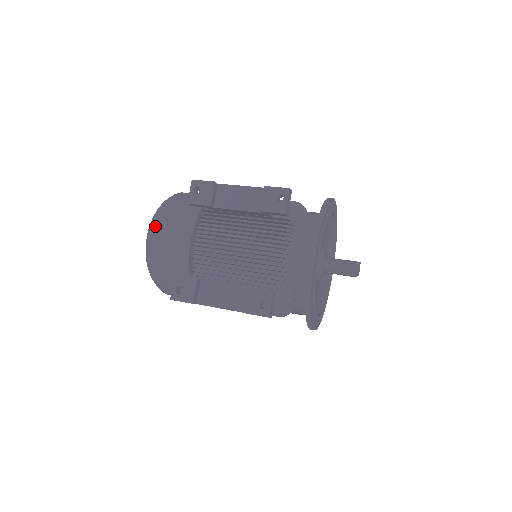
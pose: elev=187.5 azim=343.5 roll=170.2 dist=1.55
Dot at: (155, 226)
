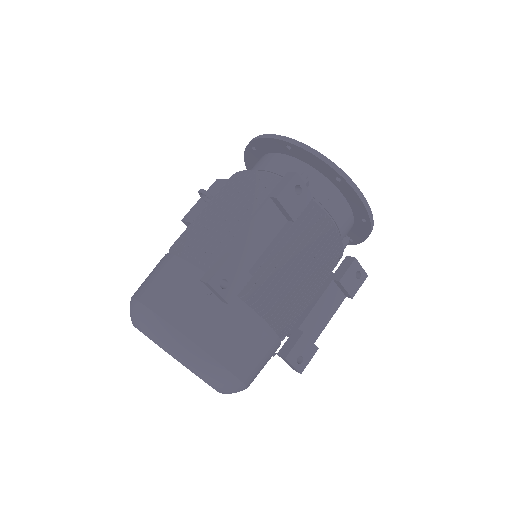
Dot at: (220, 363)
